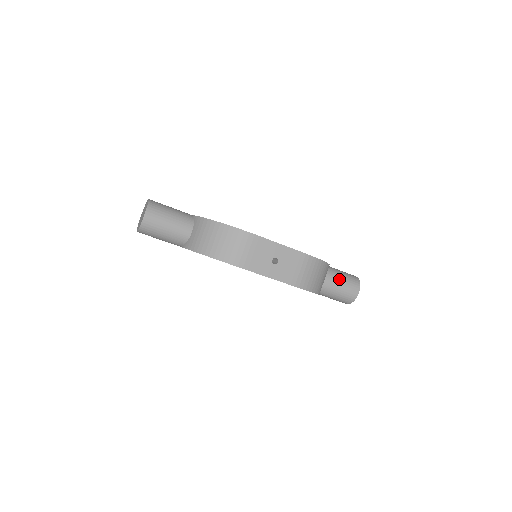
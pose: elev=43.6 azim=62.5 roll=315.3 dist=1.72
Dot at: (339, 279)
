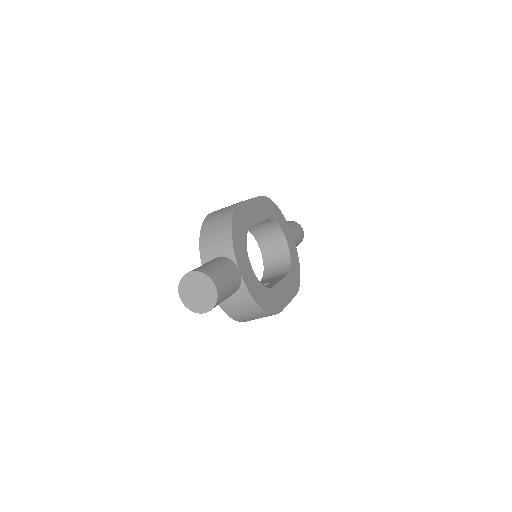
Dot at: occluded
